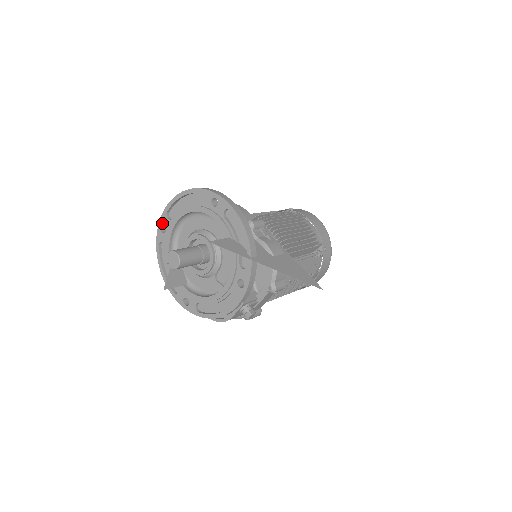
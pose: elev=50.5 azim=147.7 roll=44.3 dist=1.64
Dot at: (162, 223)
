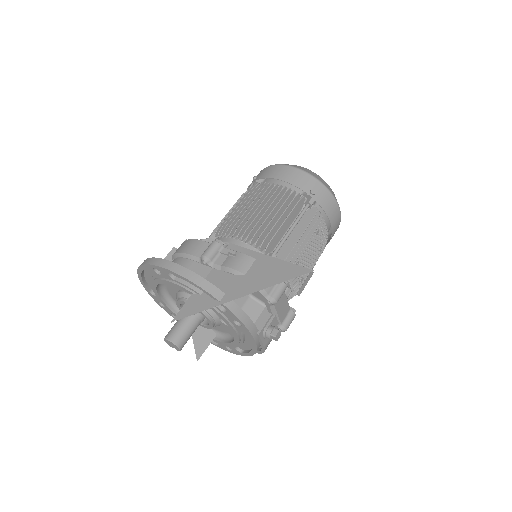
Dot at: (156, 301)
